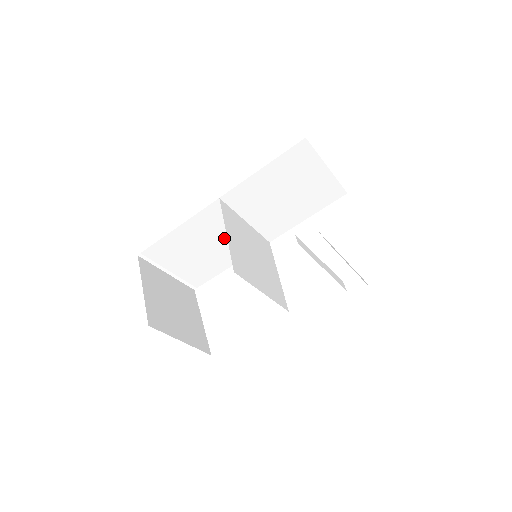
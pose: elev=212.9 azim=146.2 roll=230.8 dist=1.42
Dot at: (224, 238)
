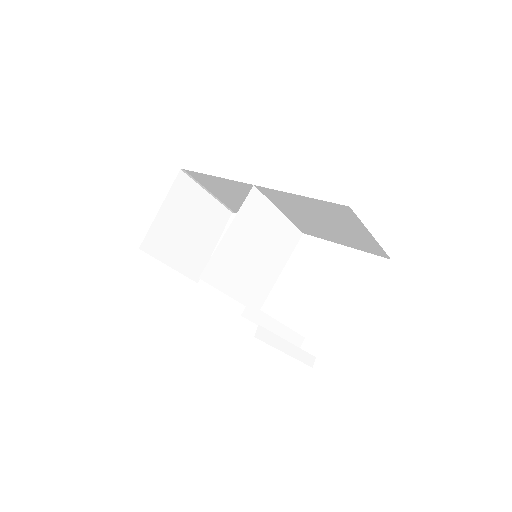
Dot at: occluded
